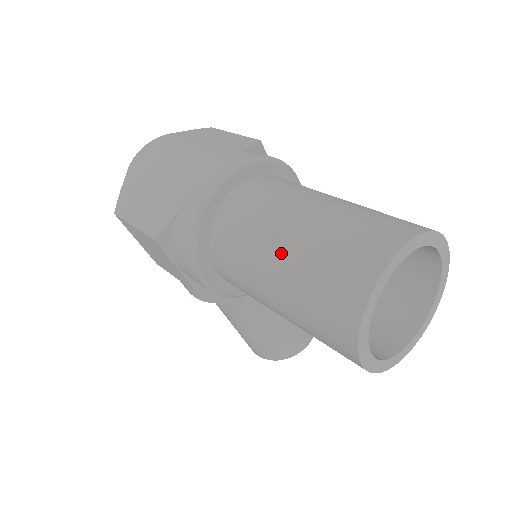
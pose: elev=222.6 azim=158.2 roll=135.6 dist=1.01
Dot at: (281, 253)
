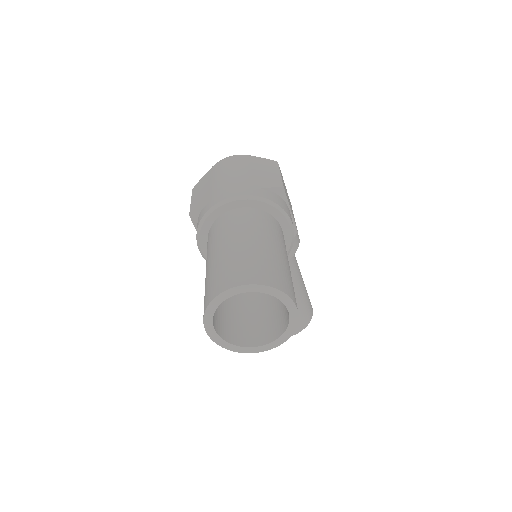
Dot at: (214, 256)
